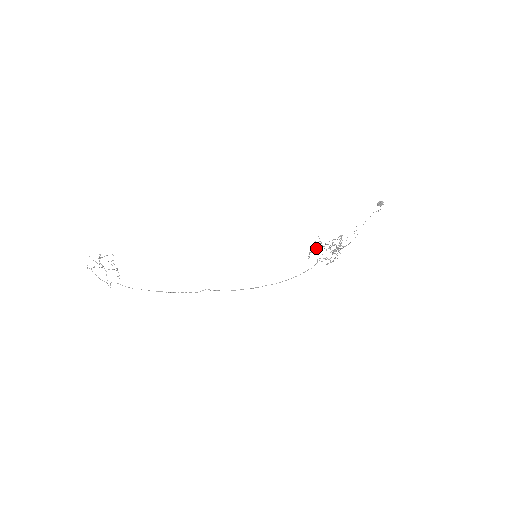
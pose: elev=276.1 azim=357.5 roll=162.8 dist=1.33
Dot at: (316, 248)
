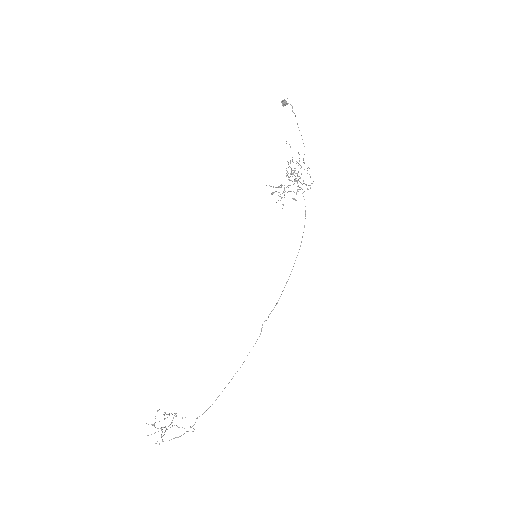
Dot at: (279, 196)
